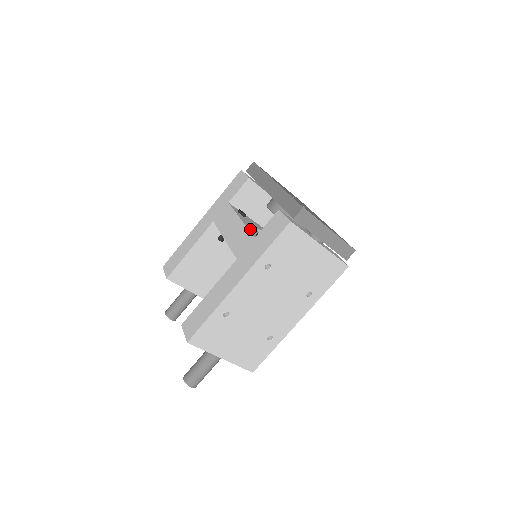
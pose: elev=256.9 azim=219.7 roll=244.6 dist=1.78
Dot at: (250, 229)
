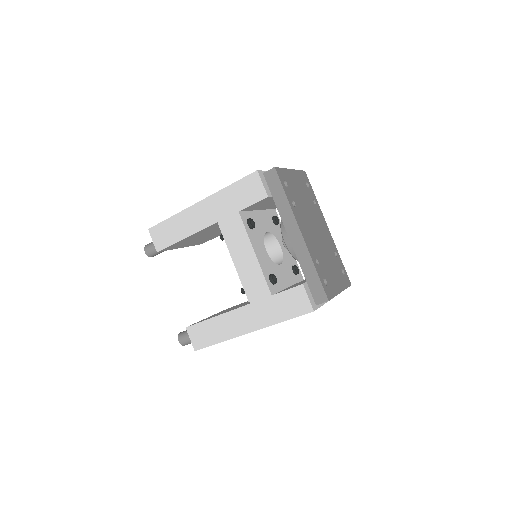
Dot at: (264, 270)
